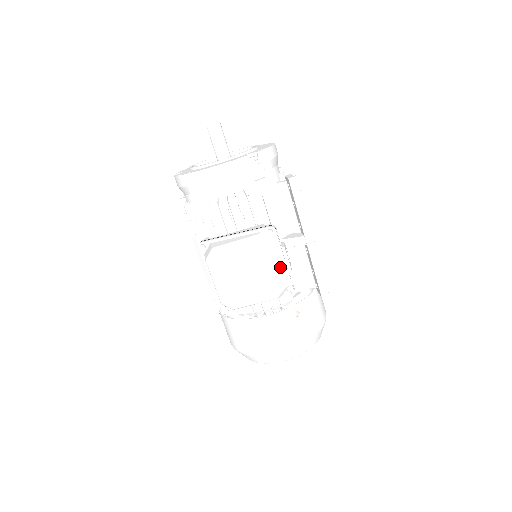
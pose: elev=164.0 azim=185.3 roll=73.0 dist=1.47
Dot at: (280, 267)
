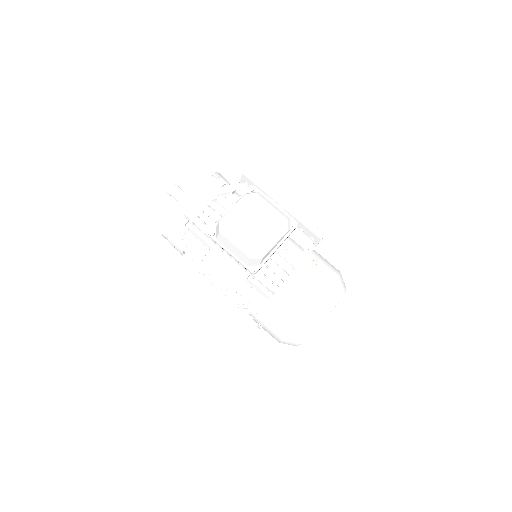
Dot at: (274, 207)
